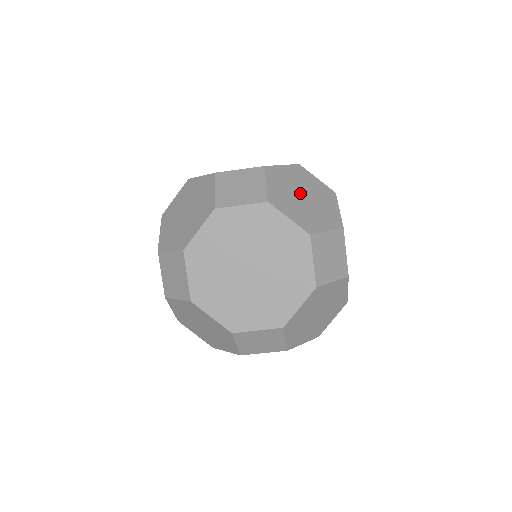
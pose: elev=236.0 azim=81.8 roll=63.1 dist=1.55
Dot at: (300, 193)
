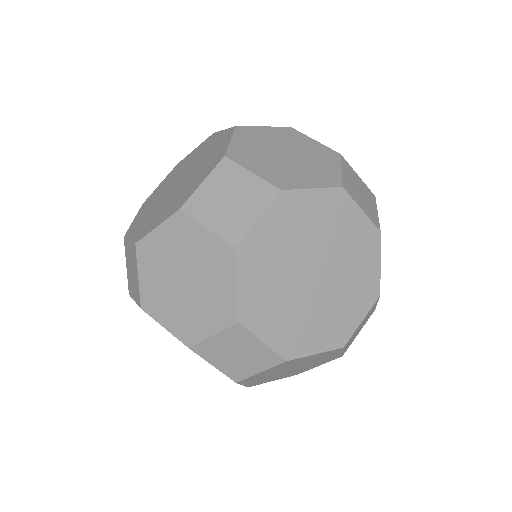
Dot at: occluded
